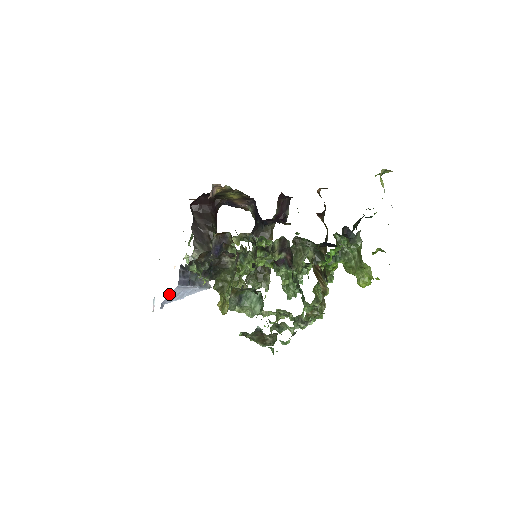
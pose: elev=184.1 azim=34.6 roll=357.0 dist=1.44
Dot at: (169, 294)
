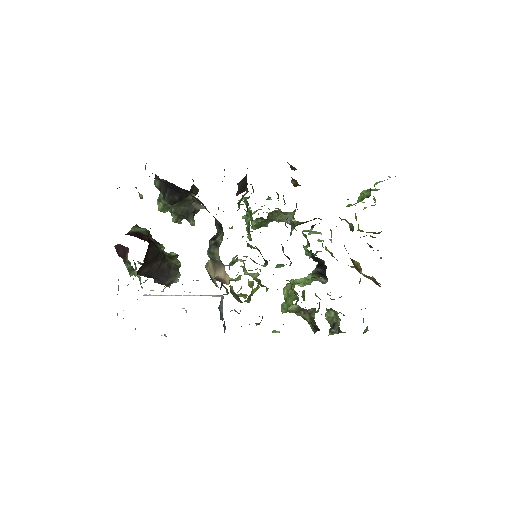
Dot at: occluded
